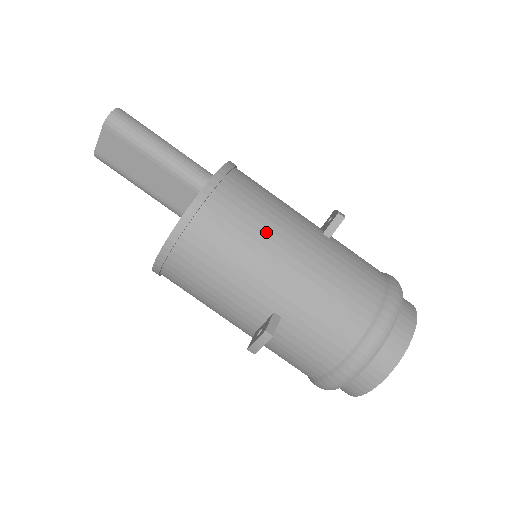
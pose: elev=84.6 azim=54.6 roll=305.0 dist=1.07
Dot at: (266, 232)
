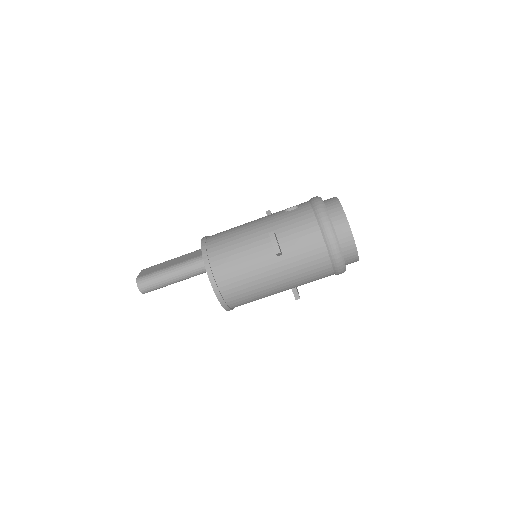
Dot at: (259, 290)
